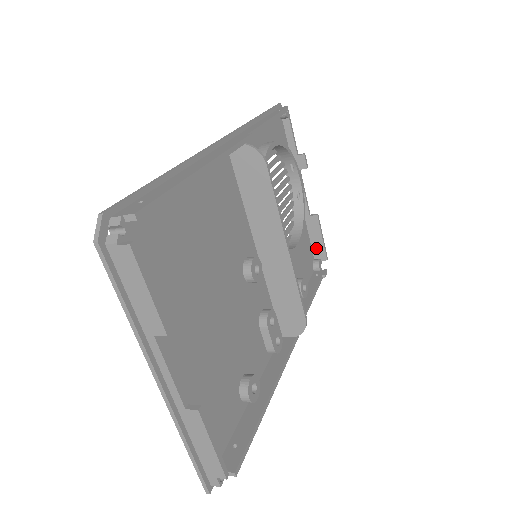
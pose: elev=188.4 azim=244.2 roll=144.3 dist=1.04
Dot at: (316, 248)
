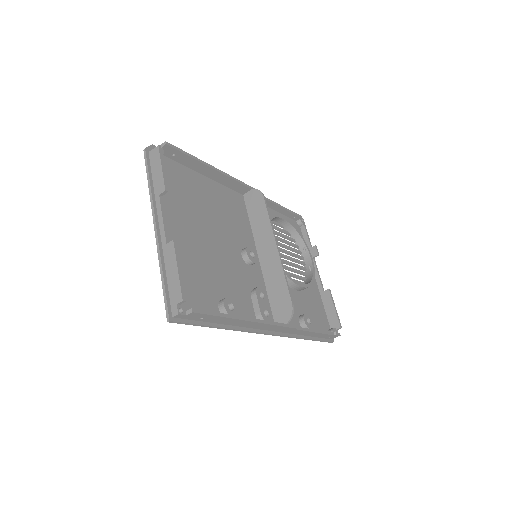
Dot at: (331, 319)
